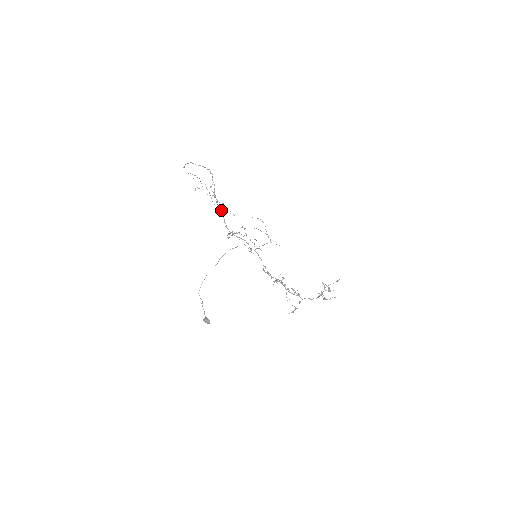
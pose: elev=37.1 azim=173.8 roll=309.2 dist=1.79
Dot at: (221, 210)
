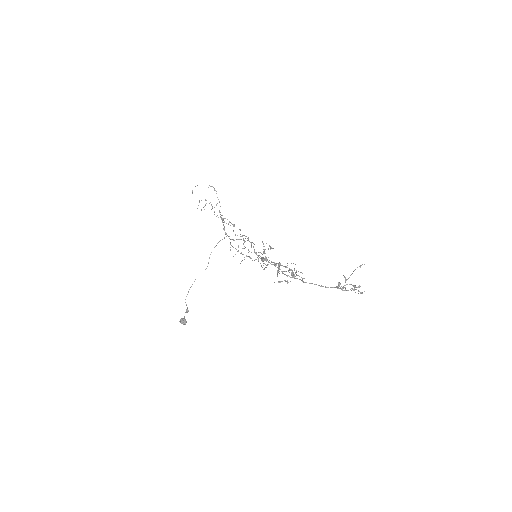
Dot at: (222, 220)
